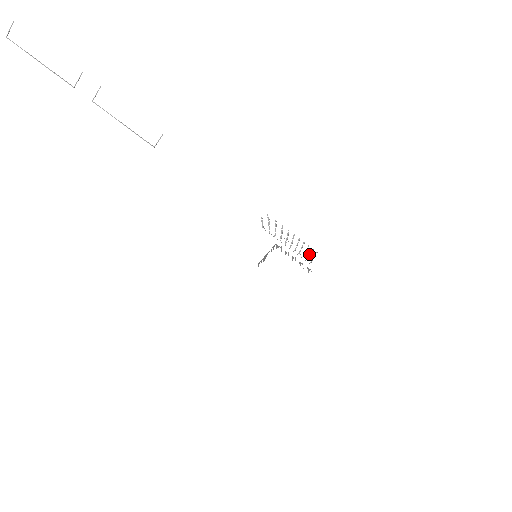
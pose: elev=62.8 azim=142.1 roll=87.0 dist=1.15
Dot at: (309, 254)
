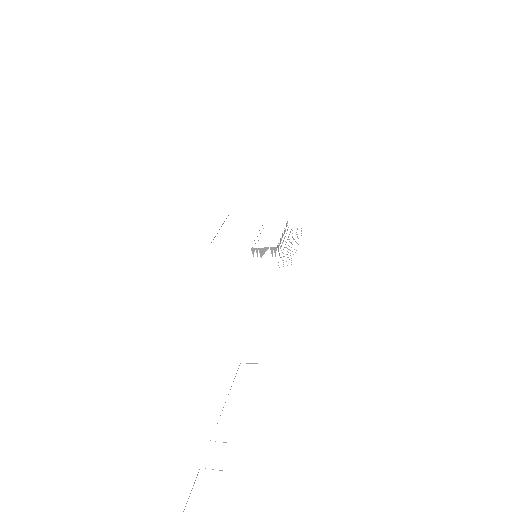
Dot at: occluded
